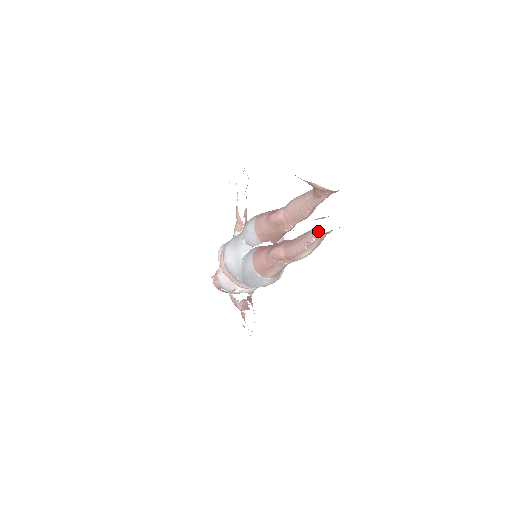
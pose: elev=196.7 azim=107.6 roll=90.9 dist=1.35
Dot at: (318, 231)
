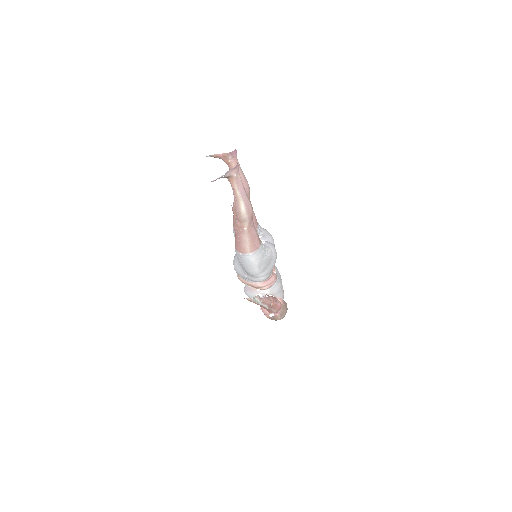
Dot at: (228, 179)
